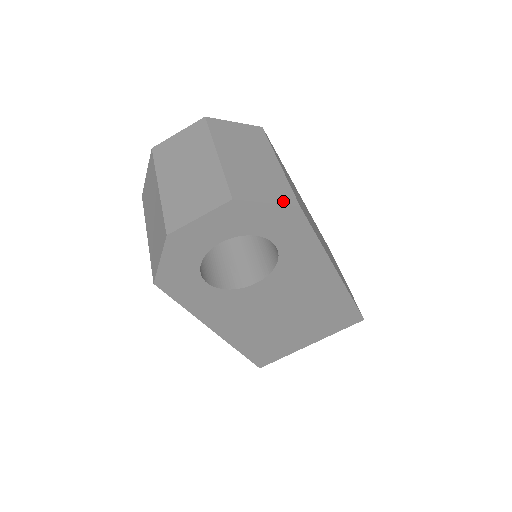
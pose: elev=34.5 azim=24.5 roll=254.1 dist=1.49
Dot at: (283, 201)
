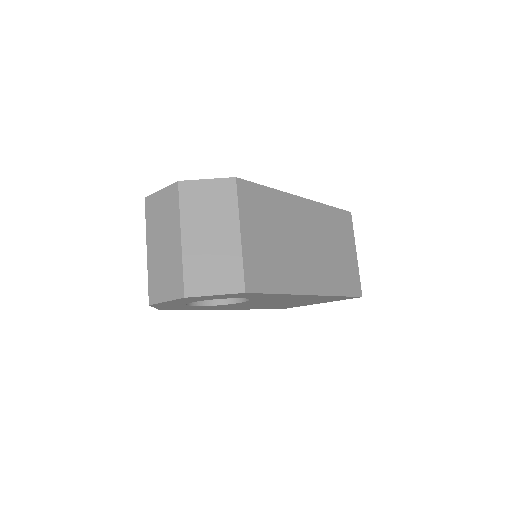
Dot at: (230, 290)
